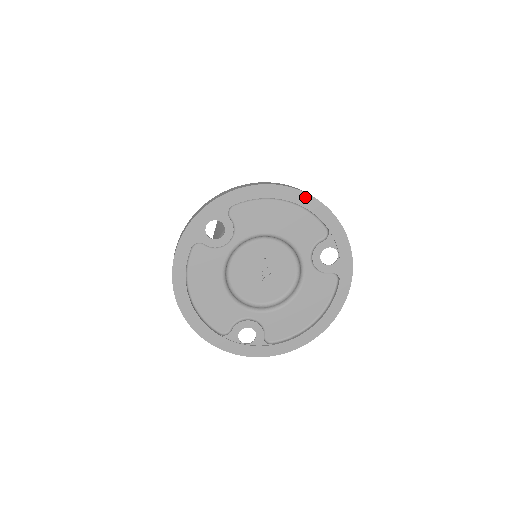
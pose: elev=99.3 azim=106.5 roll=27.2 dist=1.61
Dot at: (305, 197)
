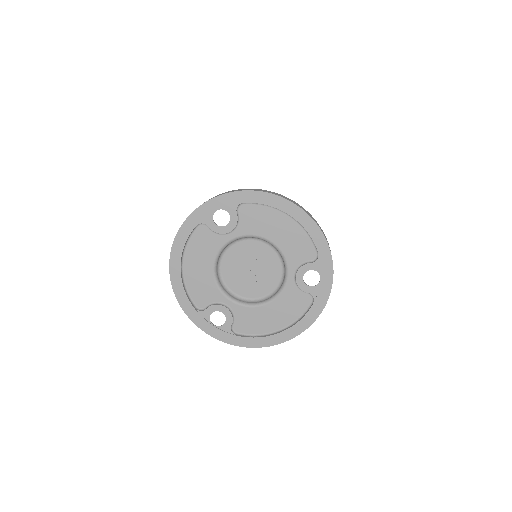
Dot at: (307, 219)
